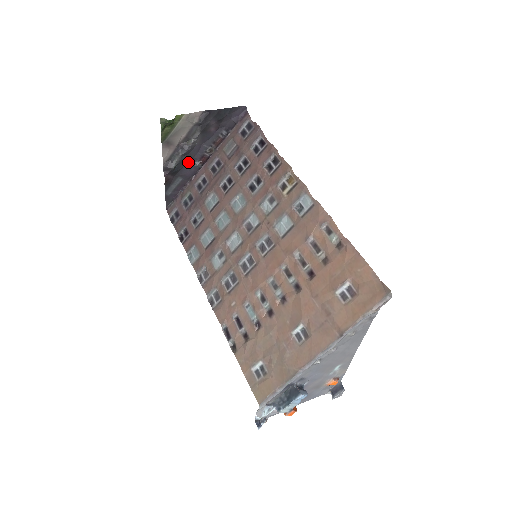
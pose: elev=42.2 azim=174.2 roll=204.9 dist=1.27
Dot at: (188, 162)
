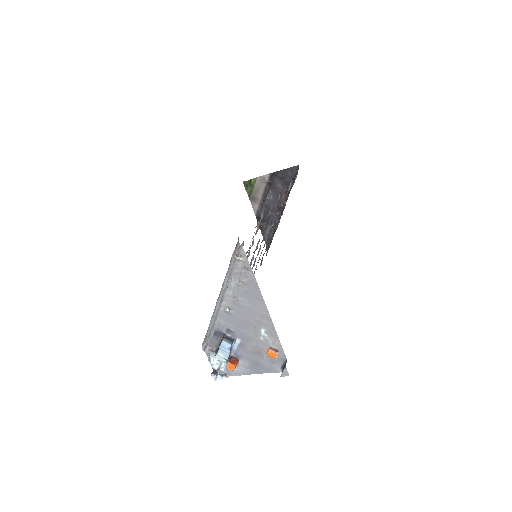
Dot at: occluded
